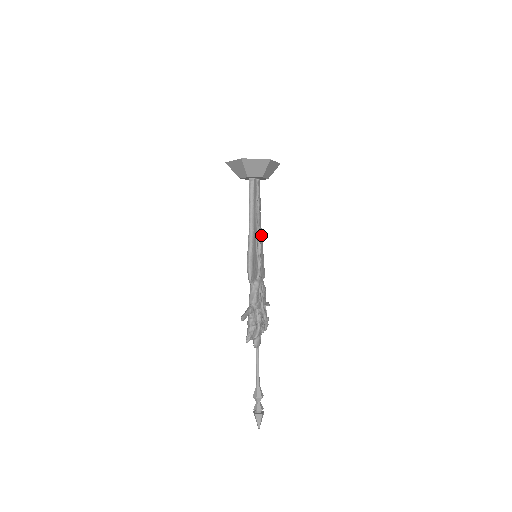
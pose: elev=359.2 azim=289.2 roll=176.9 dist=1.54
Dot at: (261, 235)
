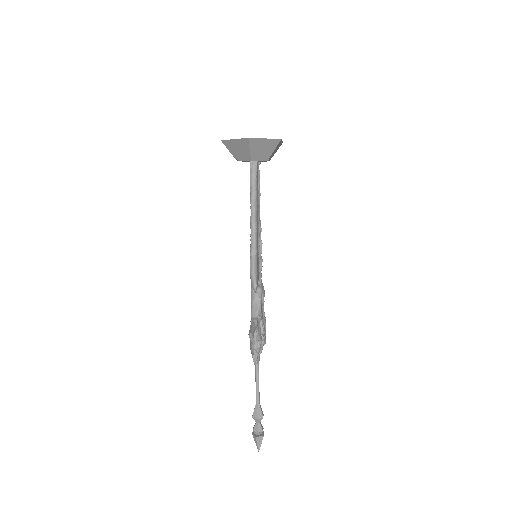
Dot at: occluded
